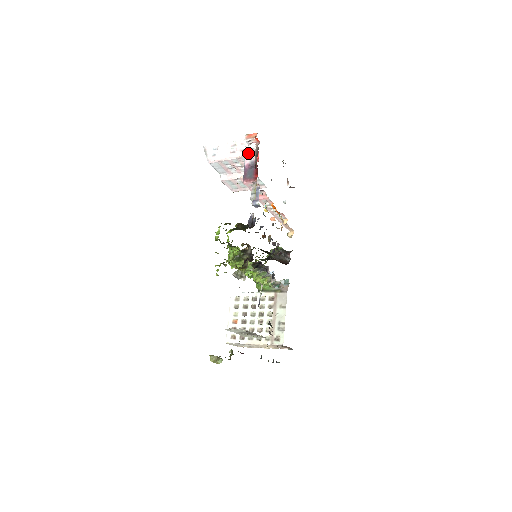
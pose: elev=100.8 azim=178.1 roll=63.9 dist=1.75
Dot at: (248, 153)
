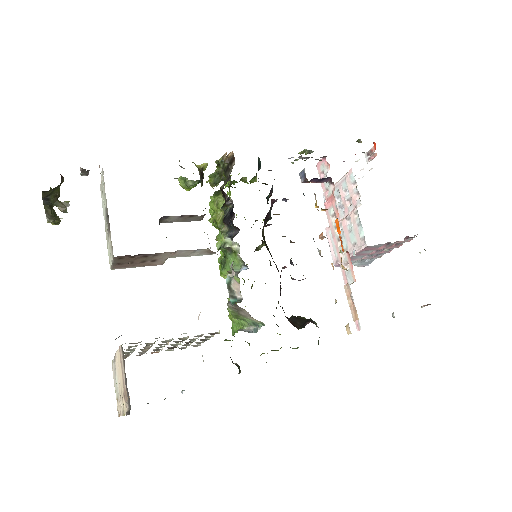
Dot at: occluded
